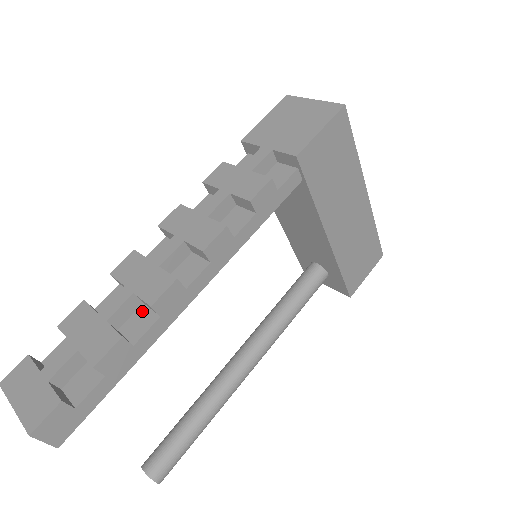
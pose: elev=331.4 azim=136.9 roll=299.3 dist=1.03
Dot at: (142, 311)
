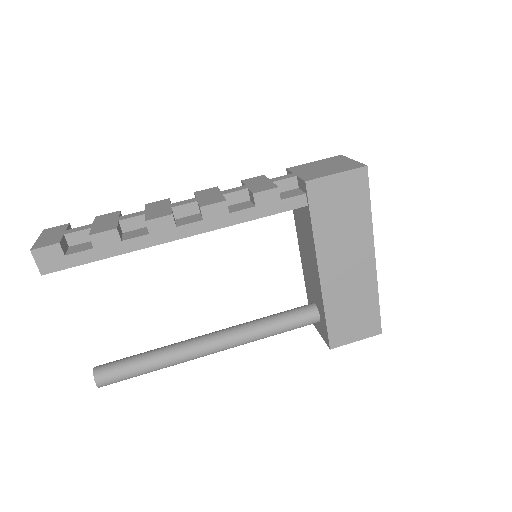
Dot at: (144, 229)
